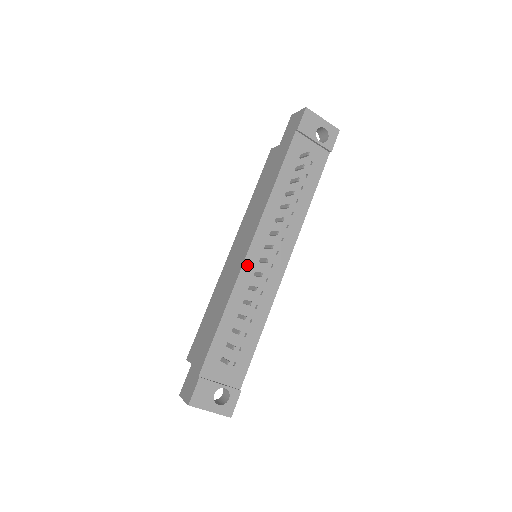
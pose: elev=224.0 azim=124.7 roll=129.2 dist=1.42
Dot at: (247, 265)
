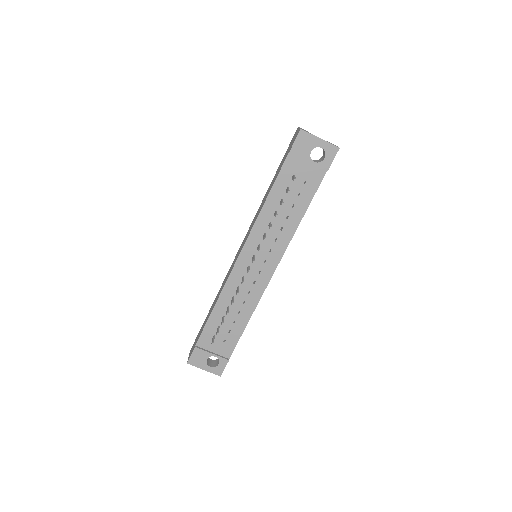
Dot at: (236, 270)
